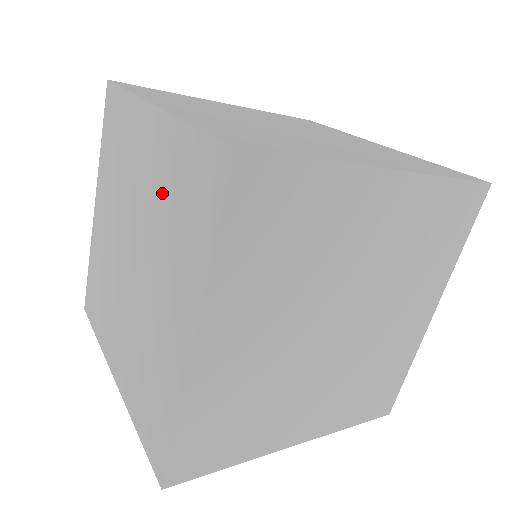
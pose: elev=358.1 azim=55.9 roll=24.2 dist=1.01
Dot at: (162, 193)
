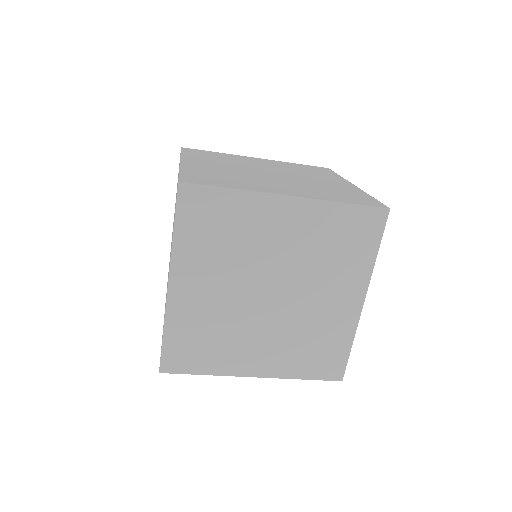
Dot at: occluded
